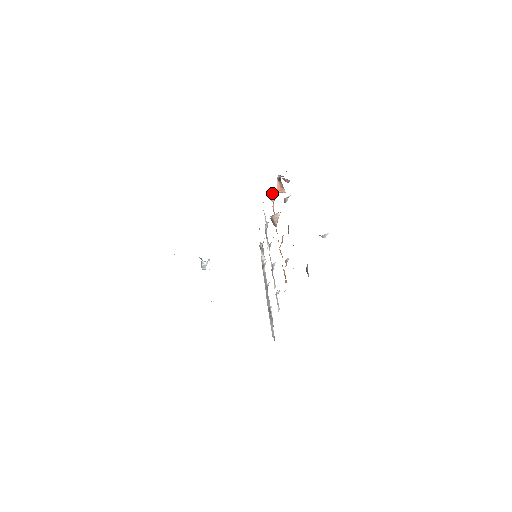
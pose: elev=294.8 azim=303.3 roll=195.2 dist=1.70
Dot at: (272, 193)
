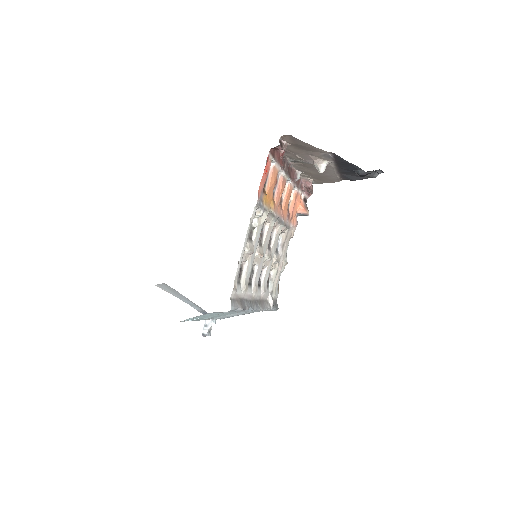
Dot at: (297, 221)
